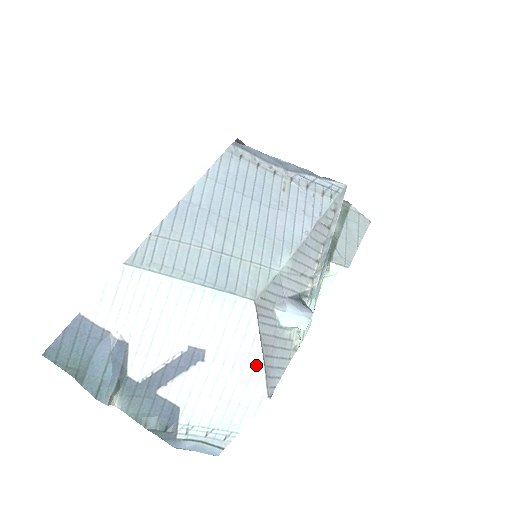
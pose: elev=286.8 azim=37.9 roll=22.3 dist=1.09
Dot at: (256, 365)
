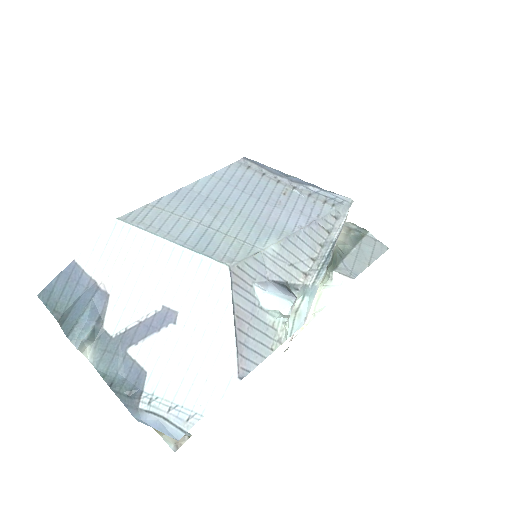
Dot at: (227, 337)
